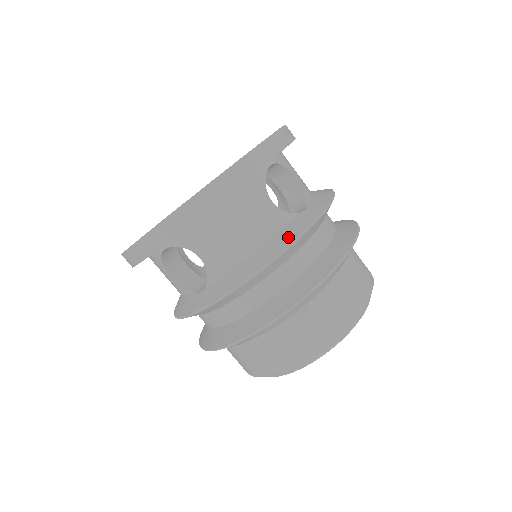
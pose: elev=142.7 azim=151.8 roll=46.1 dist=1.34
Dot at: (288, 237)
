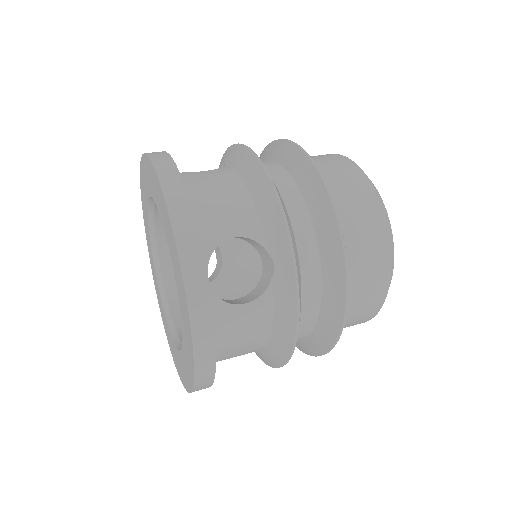
Dot at: (243, 157)
